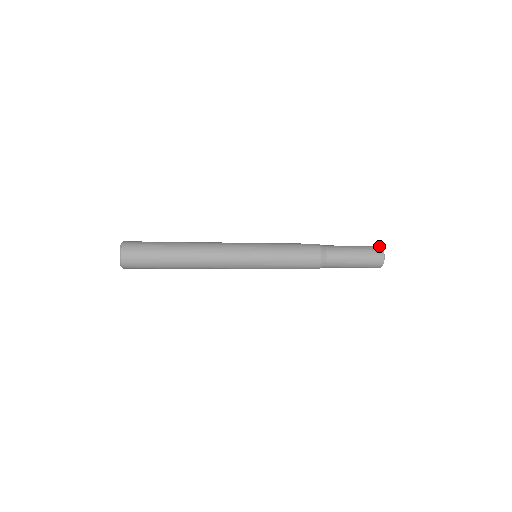
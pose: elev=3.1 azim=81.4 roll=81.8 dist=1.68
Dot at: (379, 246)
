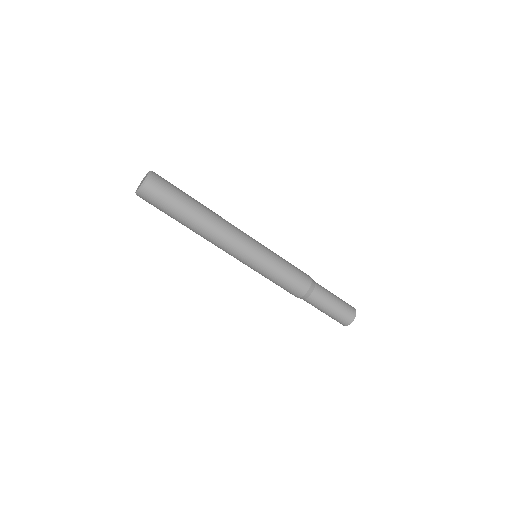
Dot at: (354, 308)
